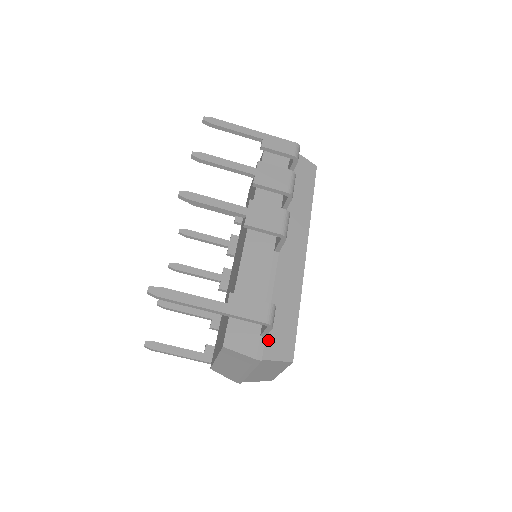
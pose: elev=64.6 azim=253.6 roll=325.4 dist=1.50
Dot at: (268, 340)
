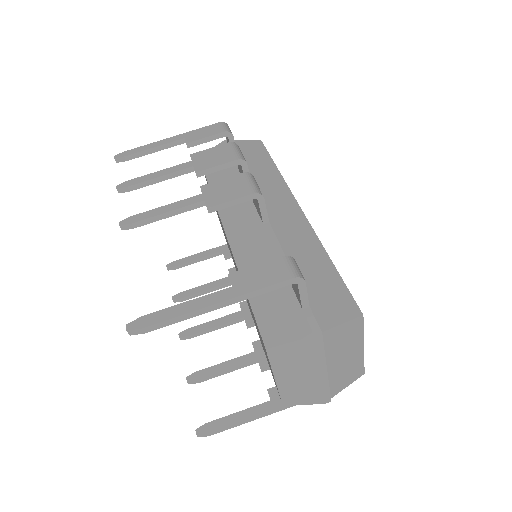
Dot at: (315, 308)
